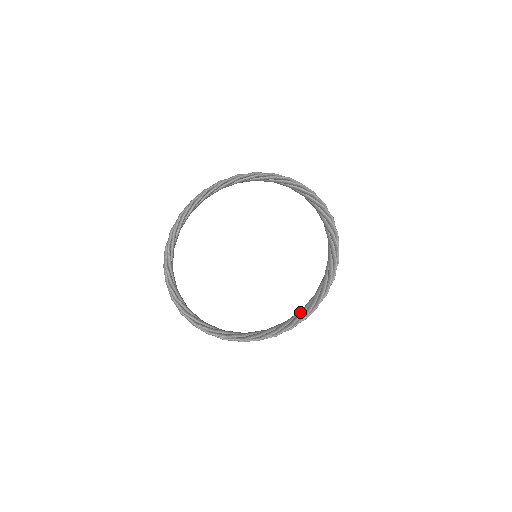
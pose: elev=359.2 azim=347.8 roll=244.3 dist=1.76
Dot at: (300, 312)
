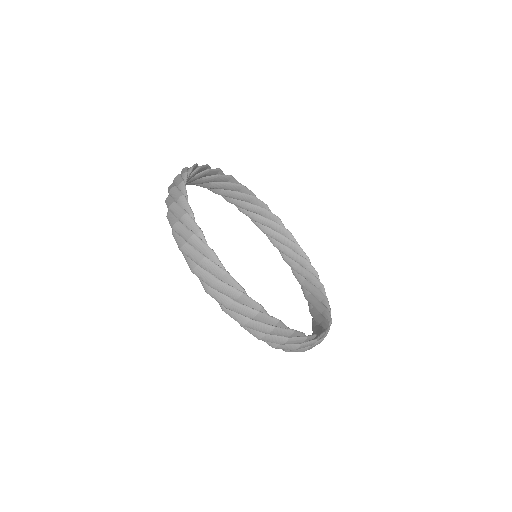
Dot at: occluded
